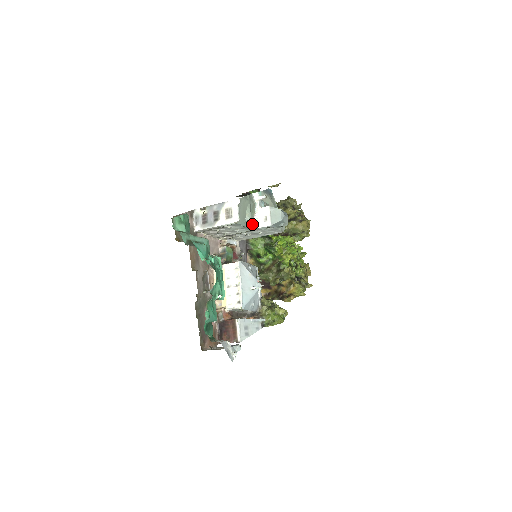
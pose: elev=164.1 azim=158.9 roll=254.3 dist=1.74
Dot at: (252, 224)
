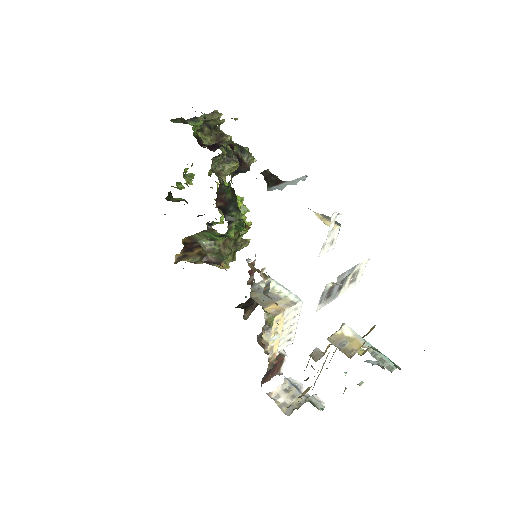
Dot at: (321, 253)
